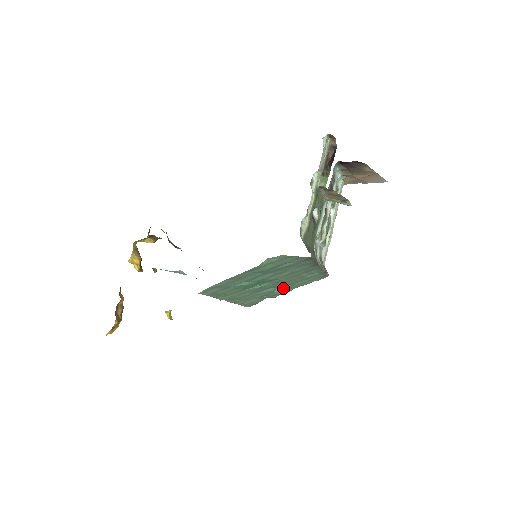
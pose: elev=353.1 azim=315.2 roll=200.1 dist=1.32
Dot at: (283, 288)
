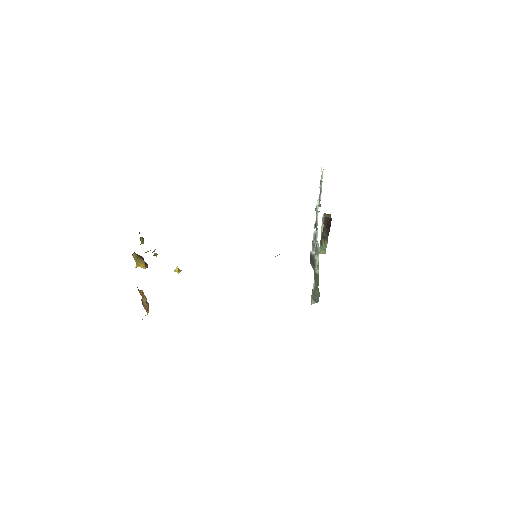
Dot at: (279, 254)
